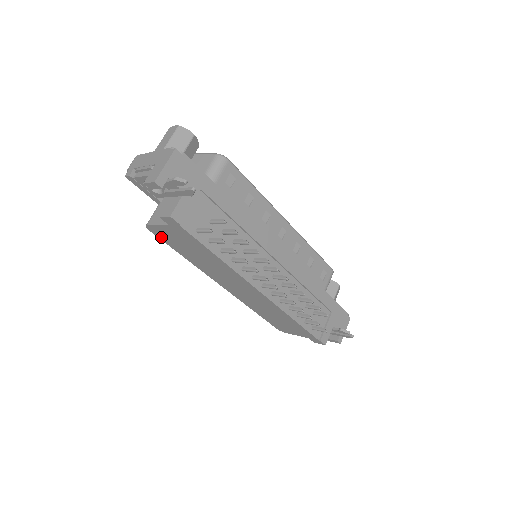
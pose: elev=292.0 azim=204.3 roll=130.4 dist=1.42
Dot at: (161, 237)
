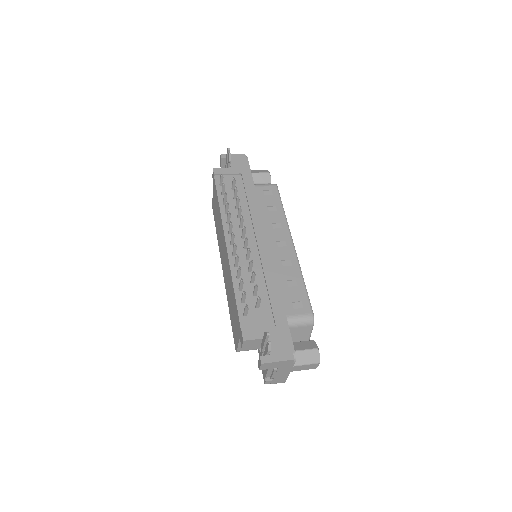
Dot at: occluded
